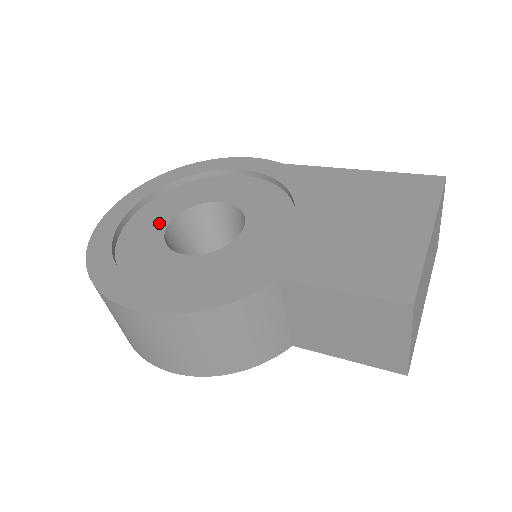
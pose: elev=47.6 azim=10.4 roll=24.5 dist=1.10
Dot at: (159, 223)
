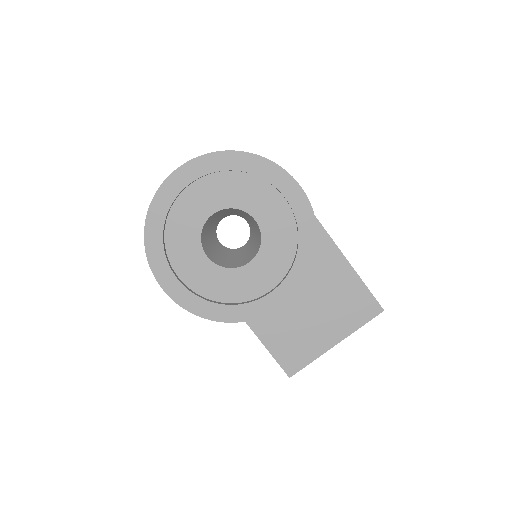
Dot at: (204, 210)
